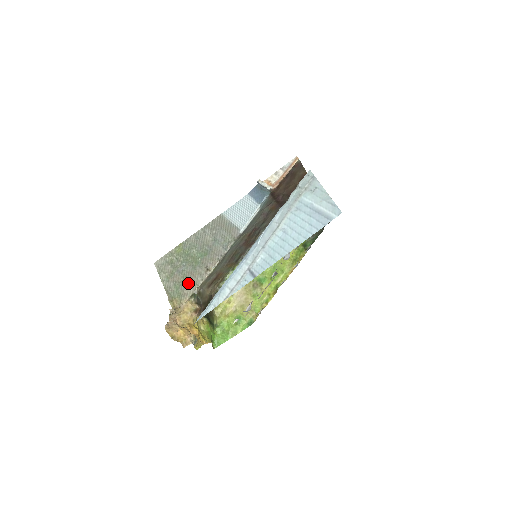
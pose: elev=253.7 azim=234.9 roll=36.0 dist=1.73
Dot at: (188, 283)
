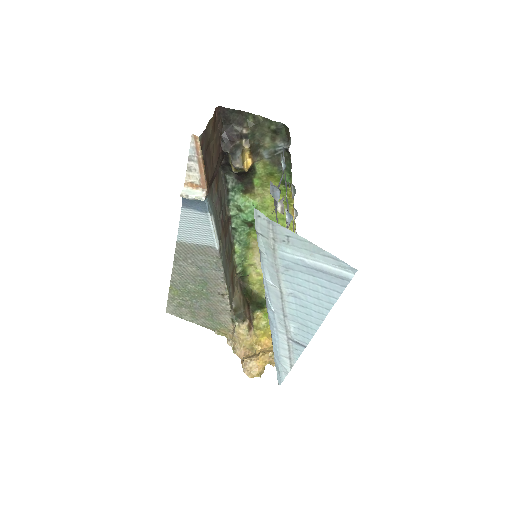
Dot at: (217, 313)
